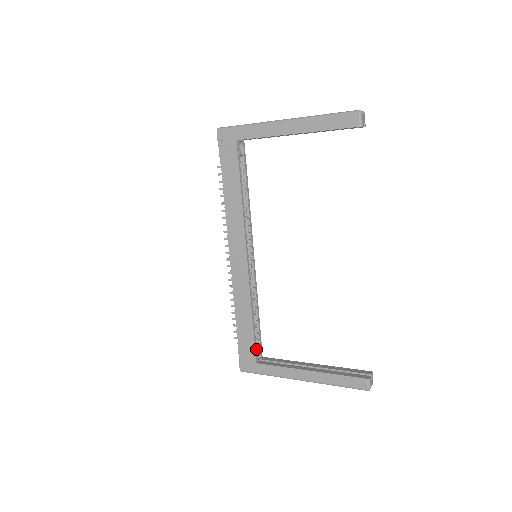
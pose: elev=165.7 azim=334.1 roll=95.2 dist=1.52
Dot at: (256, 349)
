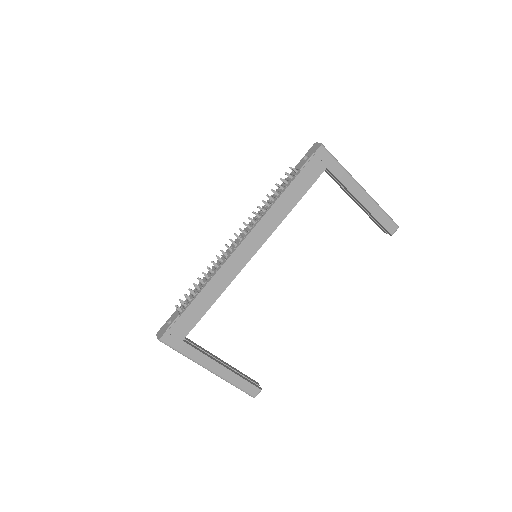
Dot at: (191, 328)
